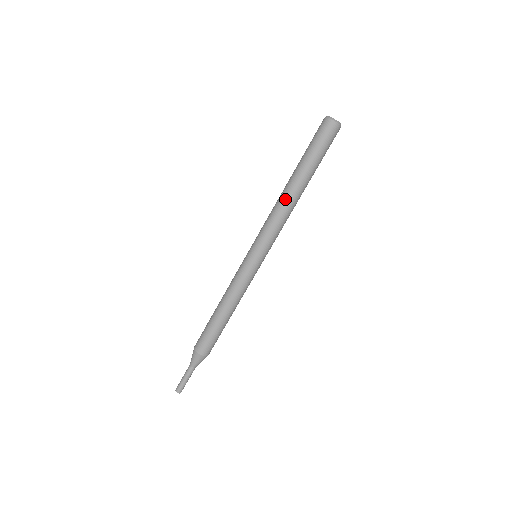
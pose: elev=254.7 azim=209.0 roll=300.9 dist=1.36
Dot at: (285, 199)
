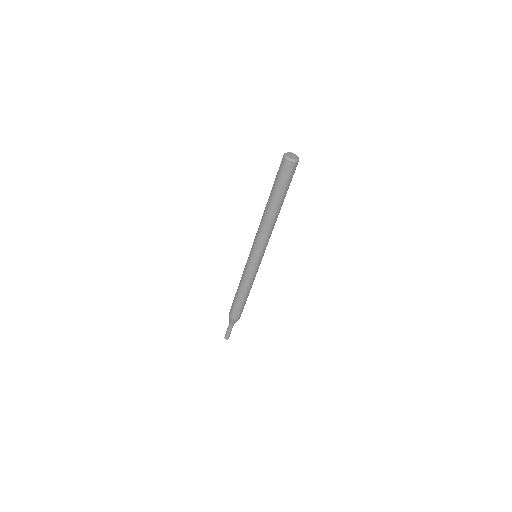
Dot at: (269, 221)
